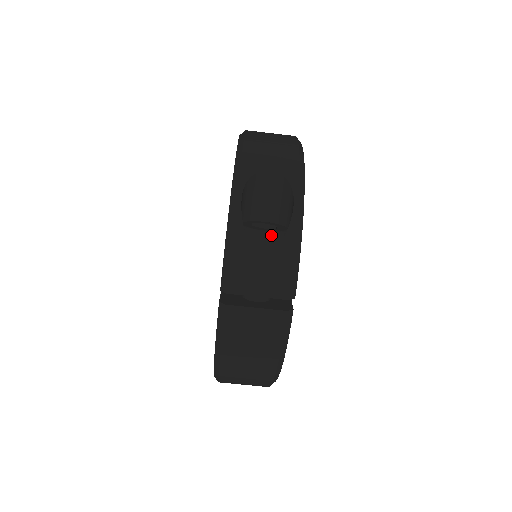
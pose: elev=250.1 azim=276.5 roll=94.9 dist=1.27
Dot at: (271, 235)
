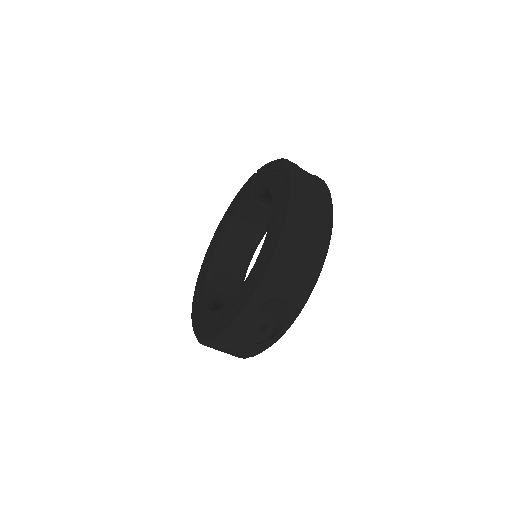
Dot at: (258, 342)
